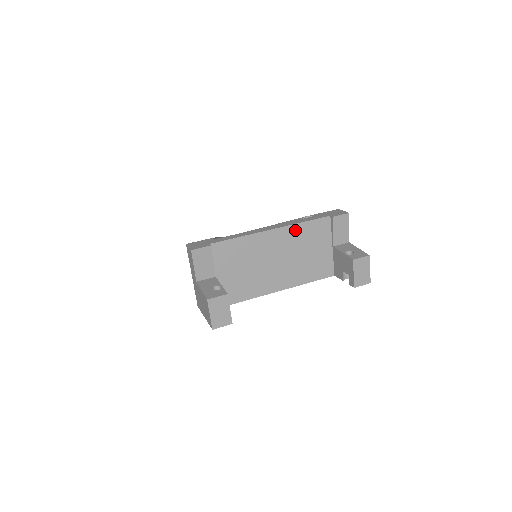
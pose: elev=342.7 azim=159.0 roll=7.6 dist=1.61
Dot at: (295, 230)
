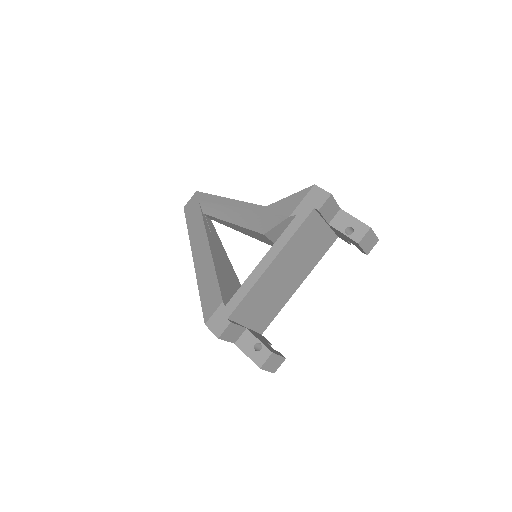
Dot at: (290, 246)
